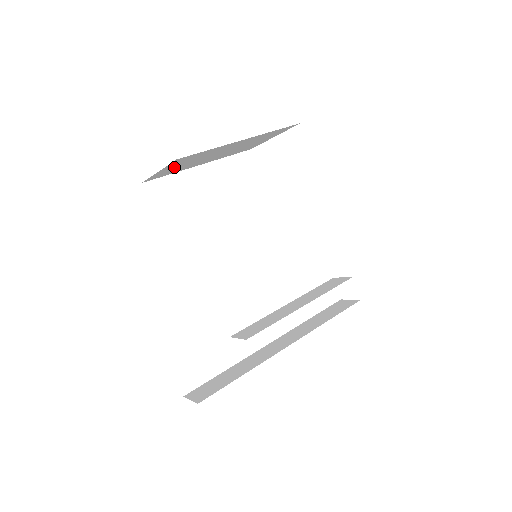
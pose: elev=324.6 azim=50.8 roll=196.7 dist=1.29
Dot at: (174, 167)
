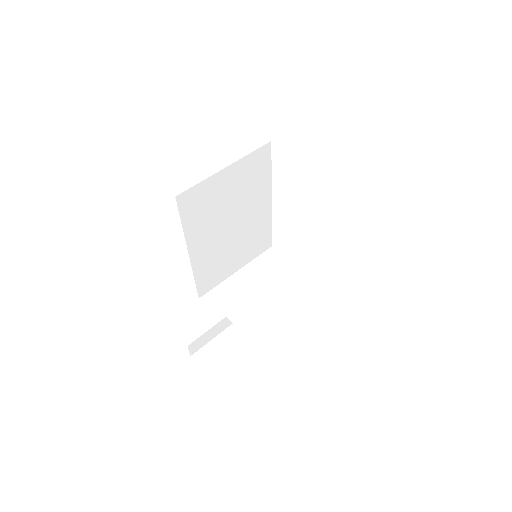
Dot at: occluded
